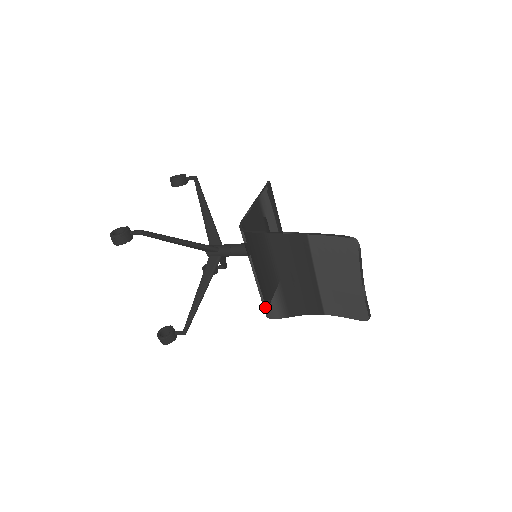
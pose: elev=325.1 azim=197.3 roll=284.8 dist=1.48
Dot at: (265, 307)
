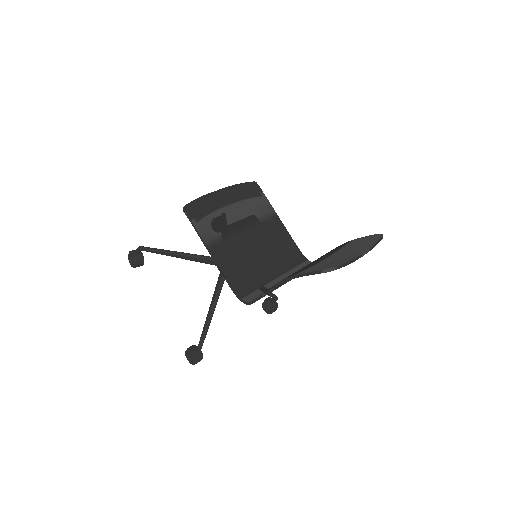
Dot at: occluded
